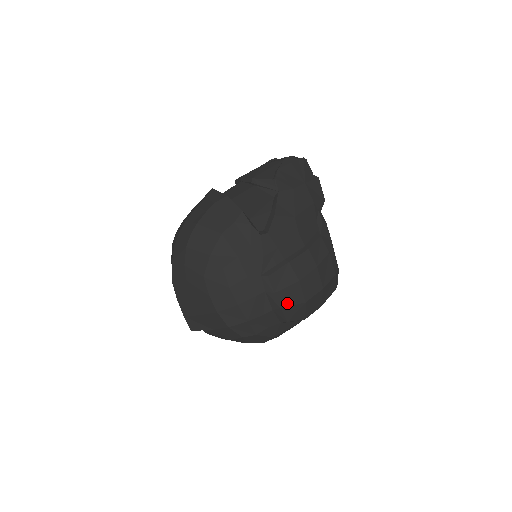
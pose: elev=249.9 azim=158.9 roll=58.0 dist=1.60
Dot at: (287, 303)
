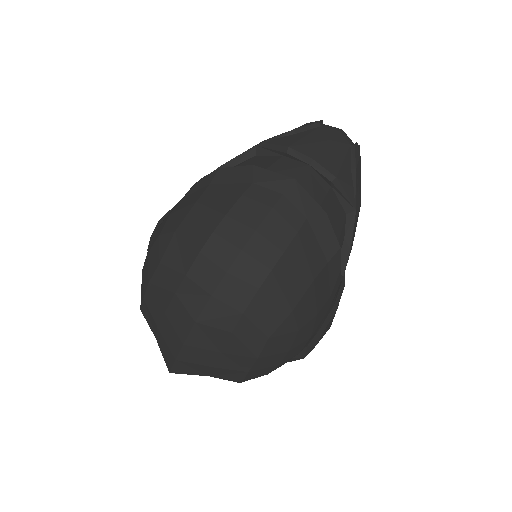
Dot at: occluded
